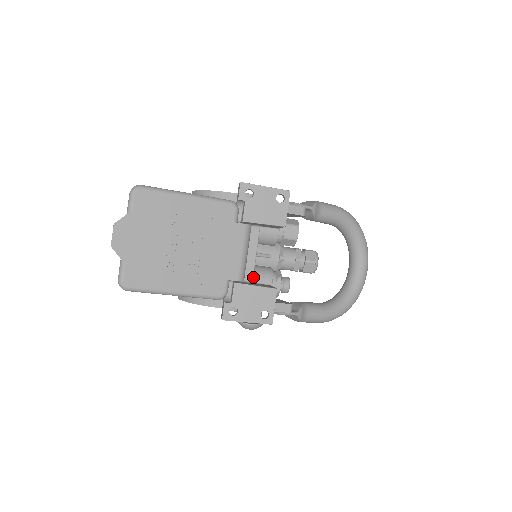
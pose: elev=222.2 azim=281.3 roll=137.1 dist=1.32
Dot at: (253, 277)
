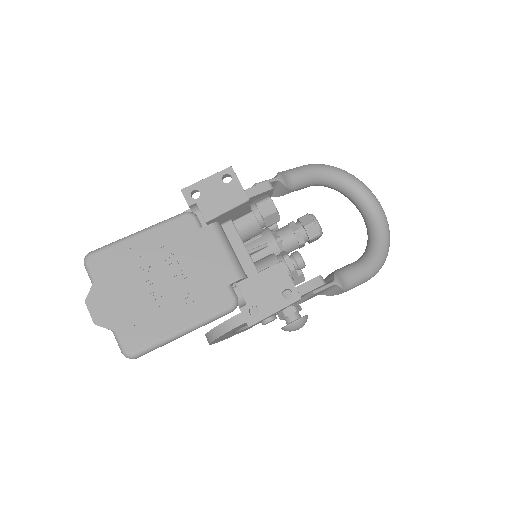
Dot at: occluded
